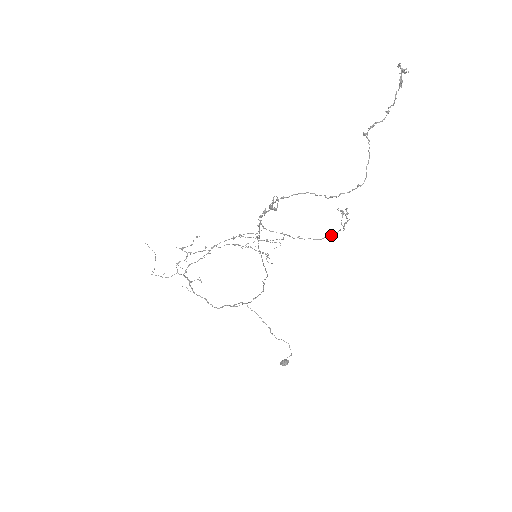
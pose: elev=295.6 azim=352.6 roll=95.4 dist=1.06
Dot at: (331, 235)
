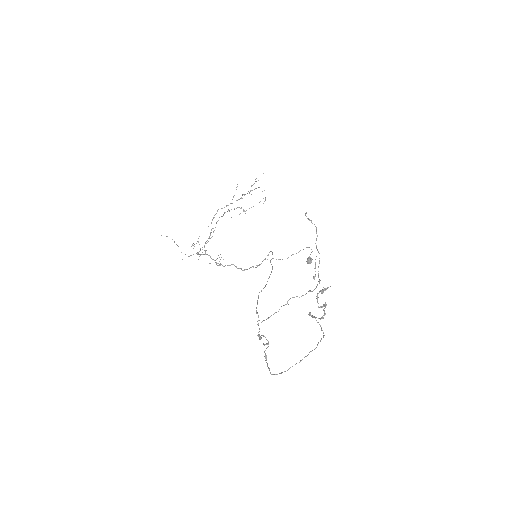
Dot at: occluded
